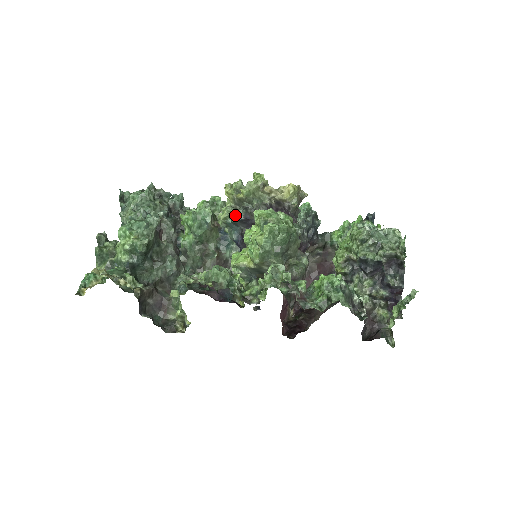
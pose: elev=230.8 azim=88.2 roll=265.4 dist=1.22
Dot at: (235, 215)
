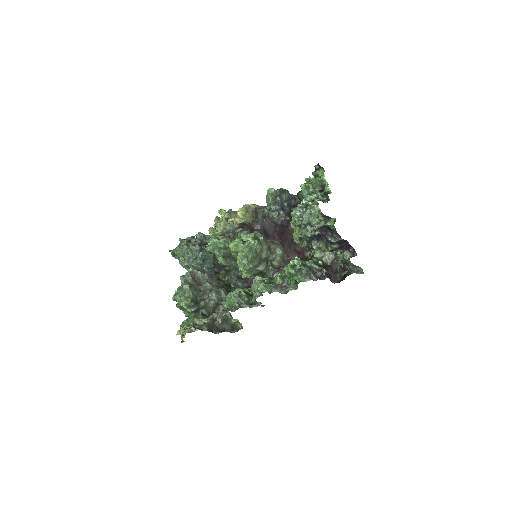
Dot at: (226, 244)
